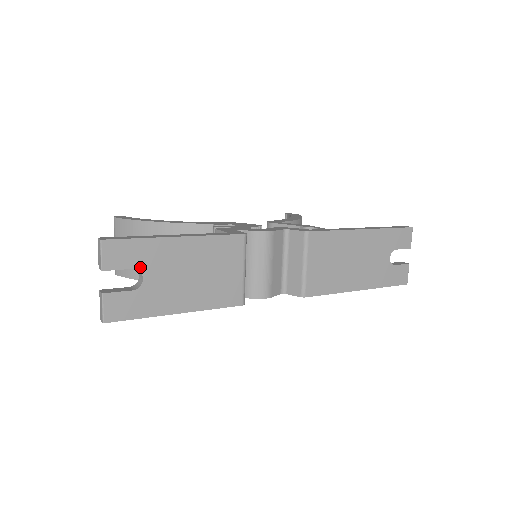
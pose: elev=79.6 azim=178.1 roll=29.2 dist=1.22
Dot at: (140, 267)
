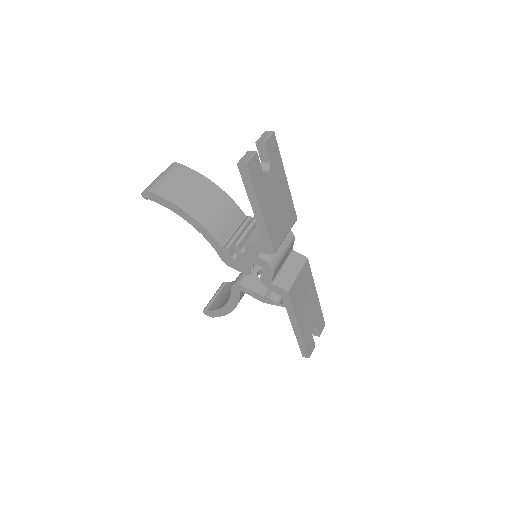
Dot at: (271, 166)
